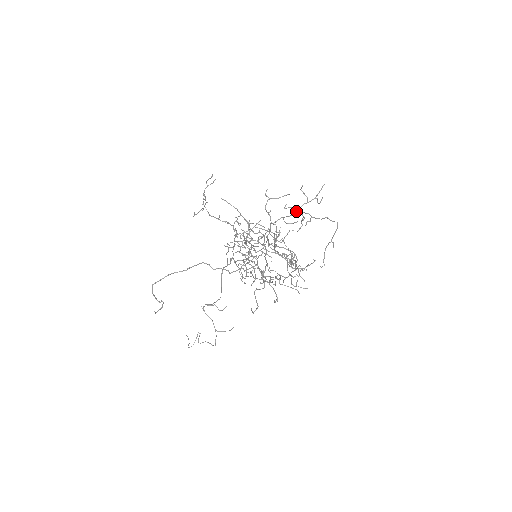
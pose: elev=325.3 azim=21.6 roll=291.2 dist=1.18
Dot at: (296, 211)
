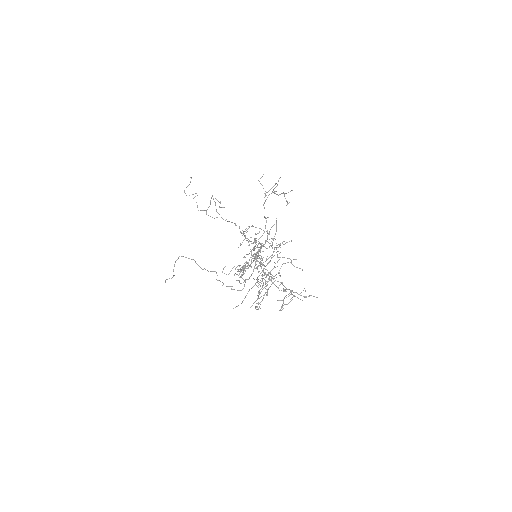
Dot at: occluded
